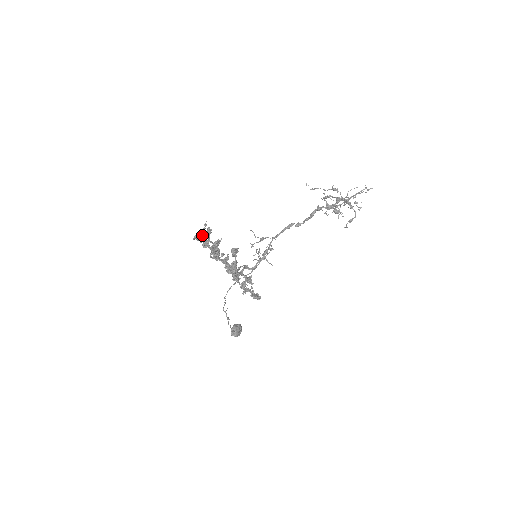
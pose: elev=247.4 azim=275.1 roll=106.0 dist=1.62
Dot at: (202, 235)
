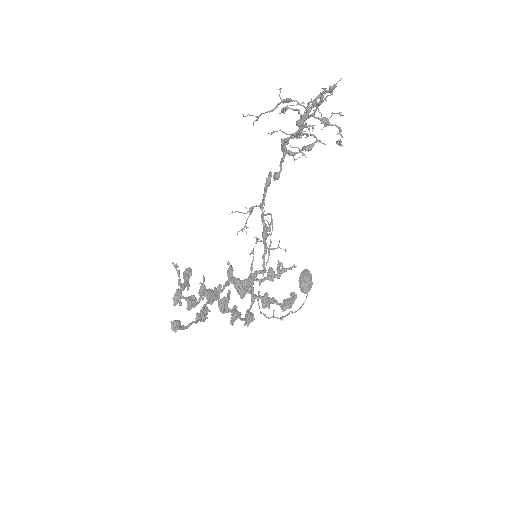
Dot at: (180, 296)
